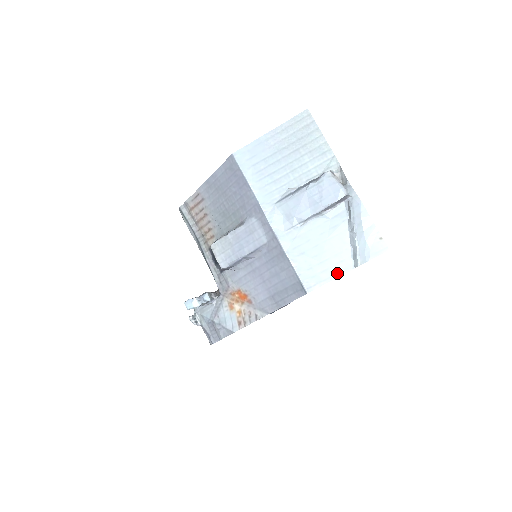
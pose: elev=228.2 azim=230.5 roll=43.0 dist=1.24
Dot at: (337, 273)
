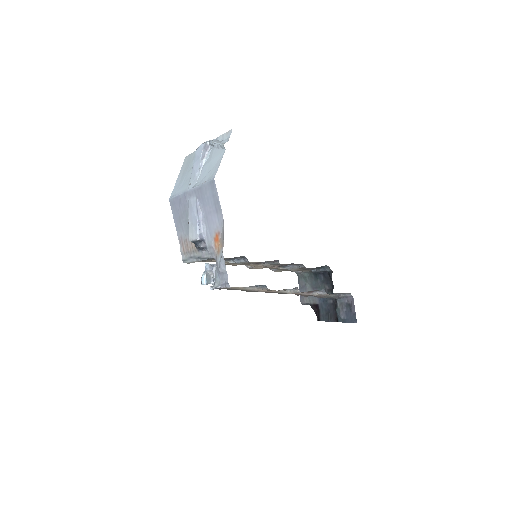
Dot at: (221, 159)
